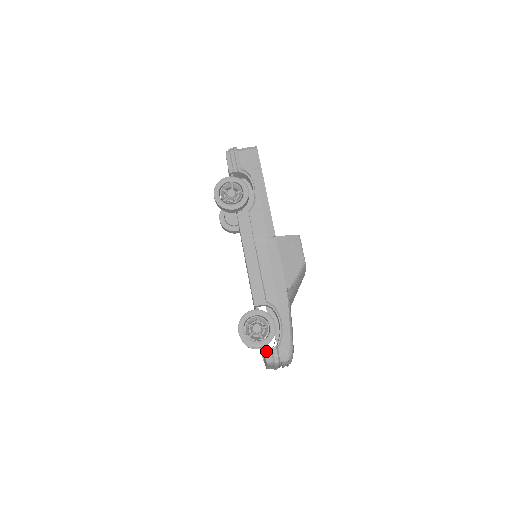
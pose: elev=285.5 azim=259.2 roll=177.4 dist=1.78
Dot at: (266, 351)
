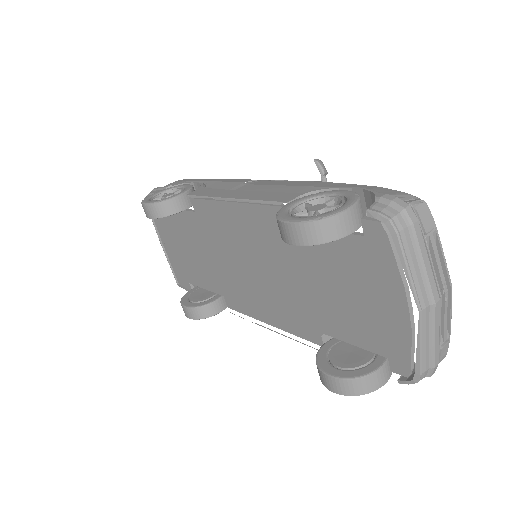
Dot at: (368, 218)
